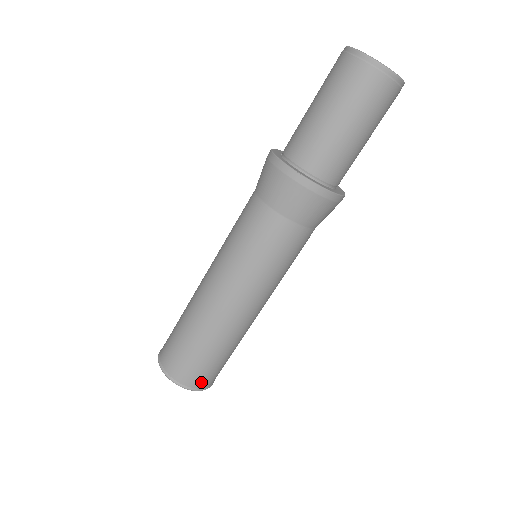
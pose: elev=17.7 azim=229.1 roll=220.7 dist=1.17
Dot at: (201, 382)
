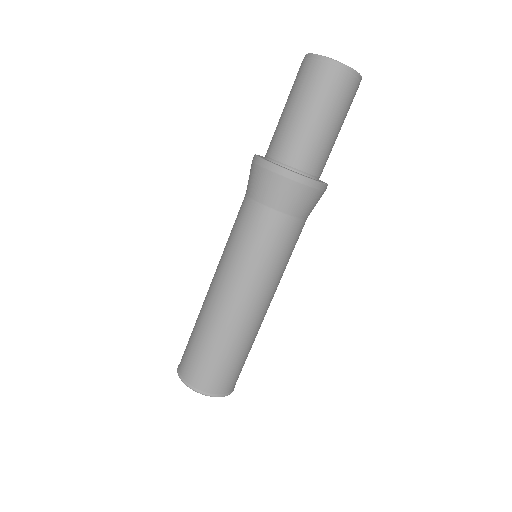
Dot at: (211, 385)
